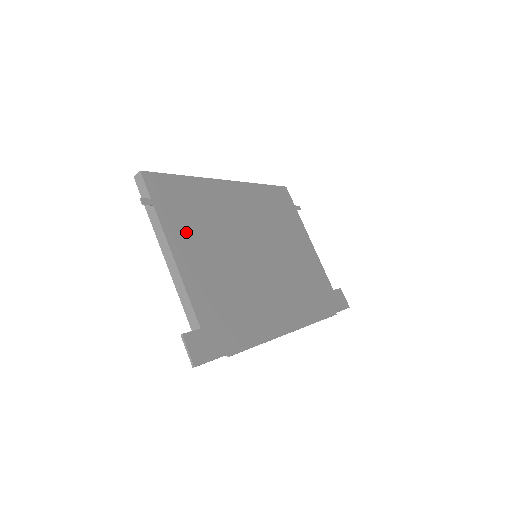
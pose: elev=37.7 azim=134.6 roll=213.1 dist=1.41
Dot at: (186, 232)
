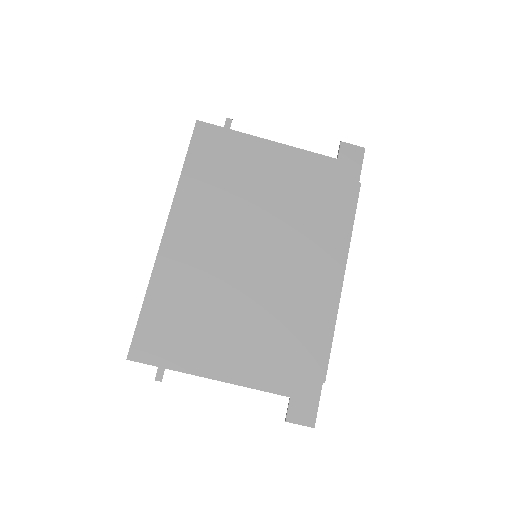
Dot at: (203, 346)
